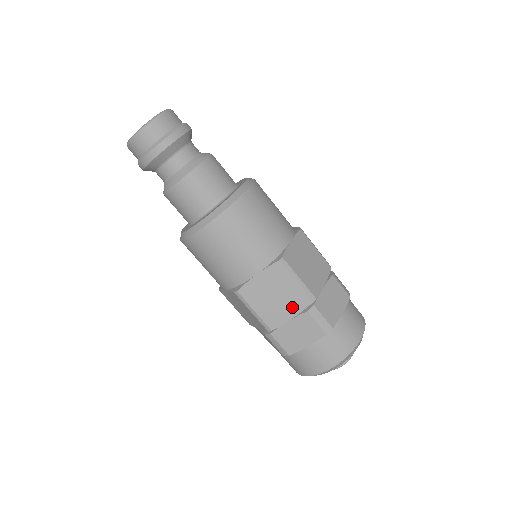
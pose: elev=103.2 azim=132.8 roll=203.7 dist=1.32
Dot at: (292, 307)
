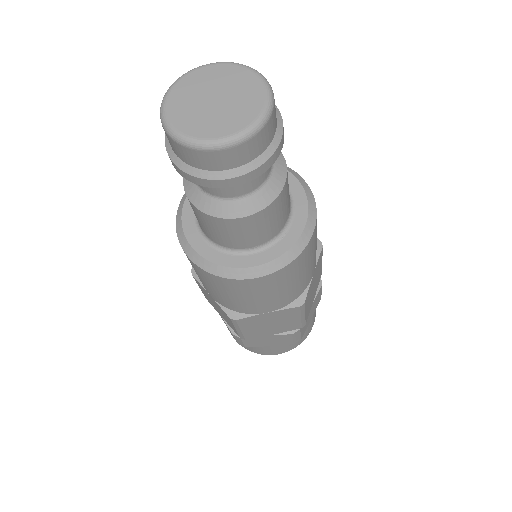
Dot at: (280, 330)
